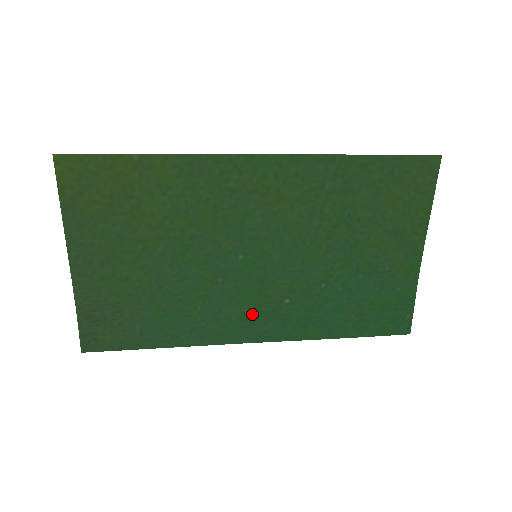
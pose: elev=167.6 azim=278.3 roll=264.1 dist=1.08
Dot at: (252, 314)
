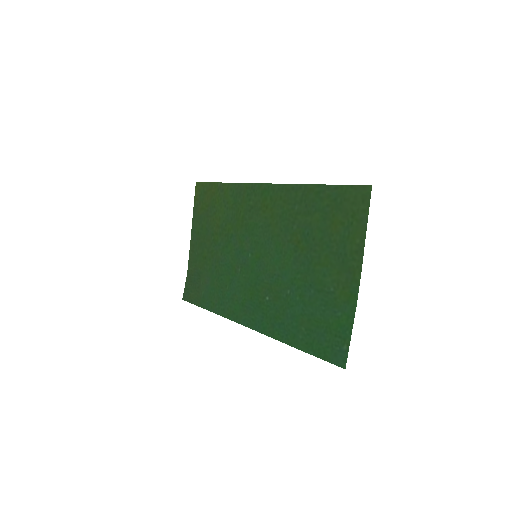
Dot at: (249, 302)
